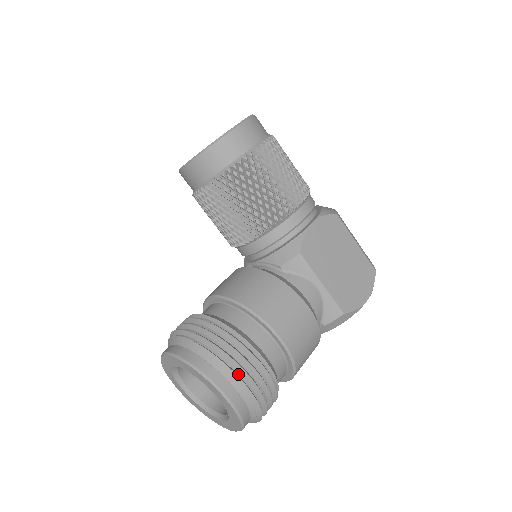
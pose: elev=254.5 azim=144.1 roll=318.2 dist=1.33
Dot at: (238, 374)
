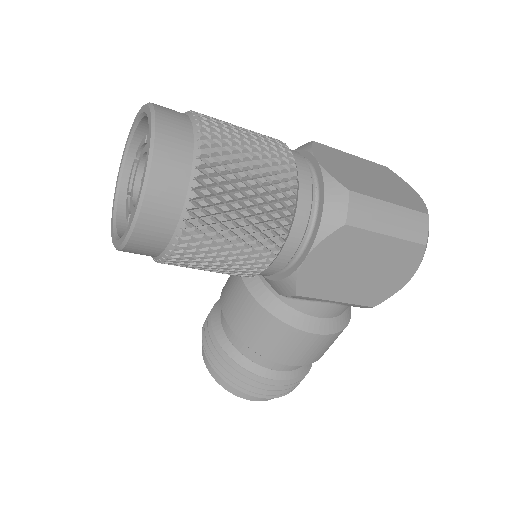
Dot at: (260, 393)
